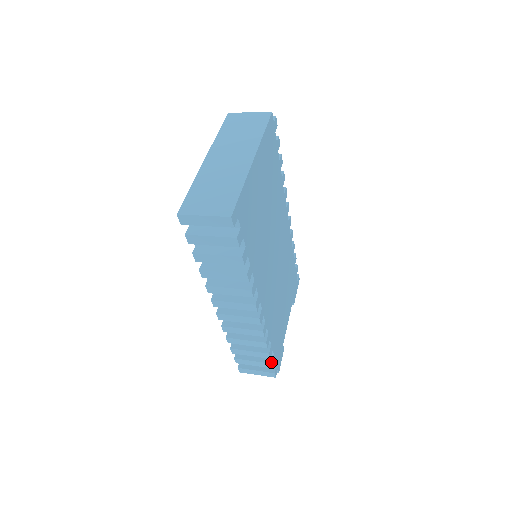
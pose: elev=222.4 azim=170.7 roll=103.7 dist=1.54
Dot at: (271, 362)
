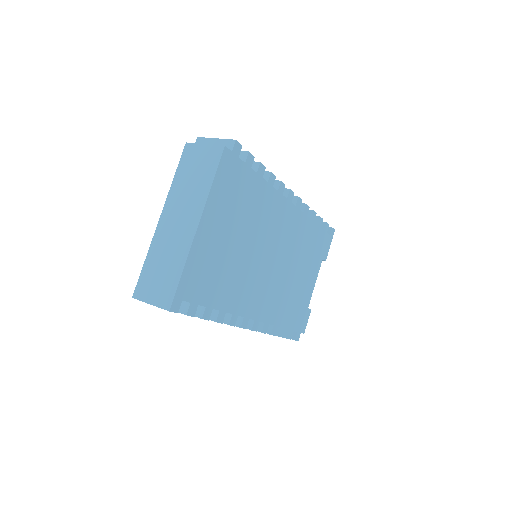
Dot at: (287, 337)
